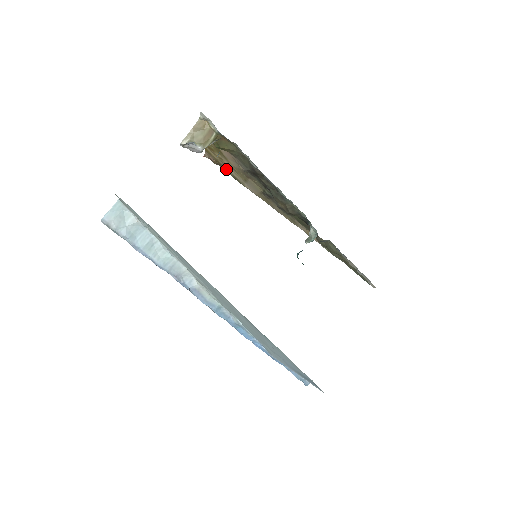
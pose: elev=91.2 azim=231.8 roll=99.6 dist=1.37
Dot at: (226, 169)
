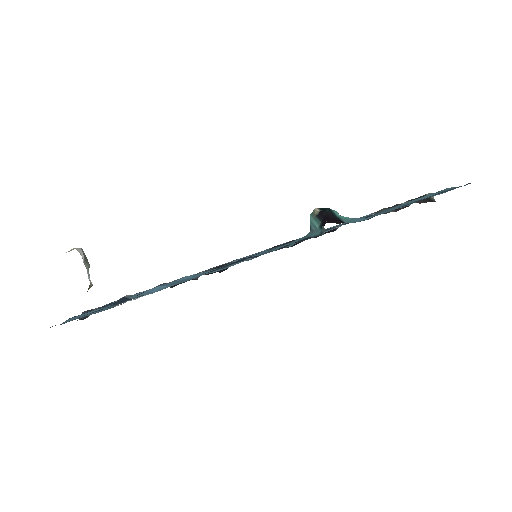
Dot at: occluded
